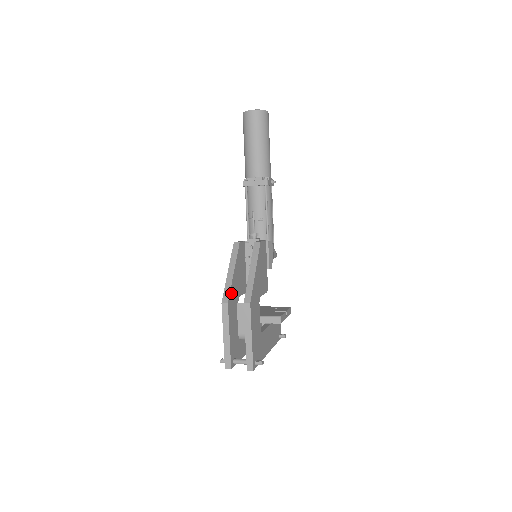
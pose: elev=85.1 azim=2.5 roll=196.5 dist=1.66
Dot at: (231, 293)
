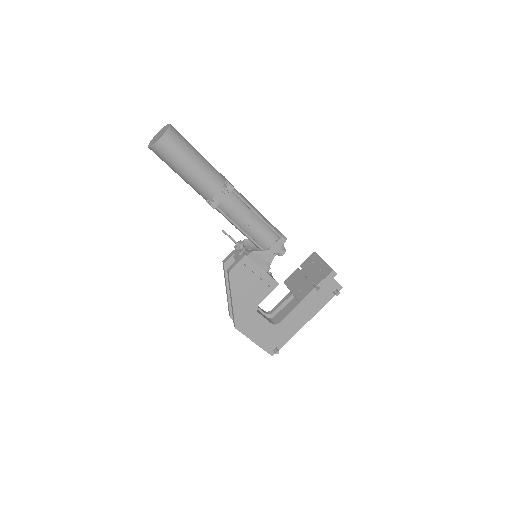
Dot at: occluded
